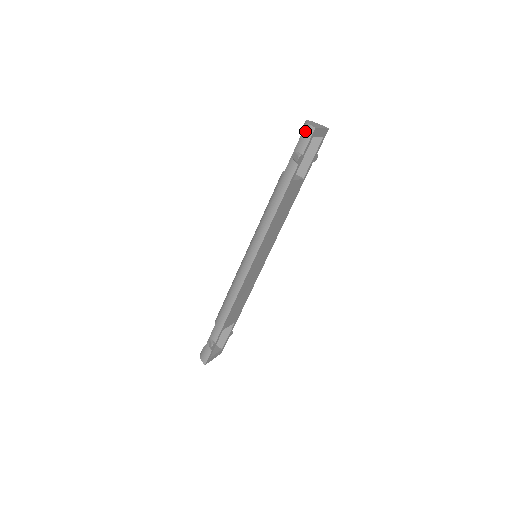
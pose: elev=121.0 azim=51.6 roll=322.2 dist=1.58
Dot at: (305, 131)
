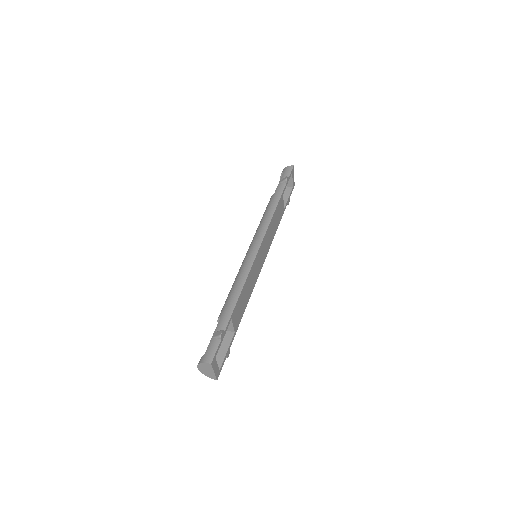
Dot at: (286, 169)
